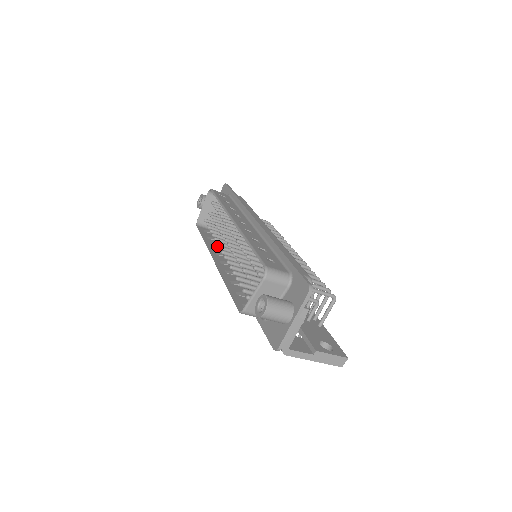
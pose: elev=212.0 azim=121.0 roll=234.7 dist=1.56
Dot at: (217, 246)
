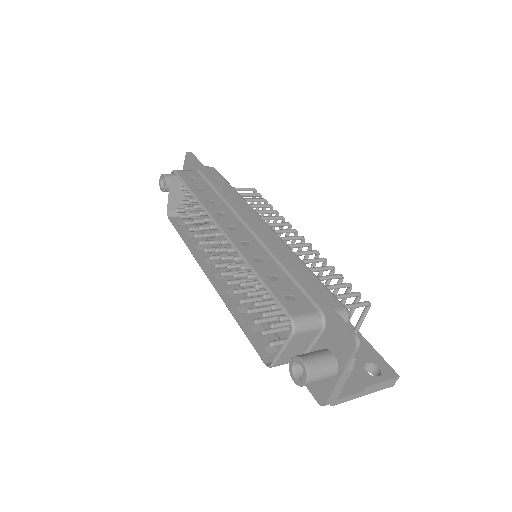
Dot at: (203, 247)
